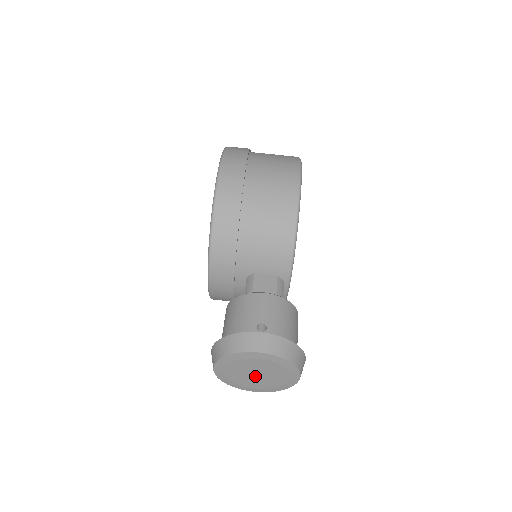
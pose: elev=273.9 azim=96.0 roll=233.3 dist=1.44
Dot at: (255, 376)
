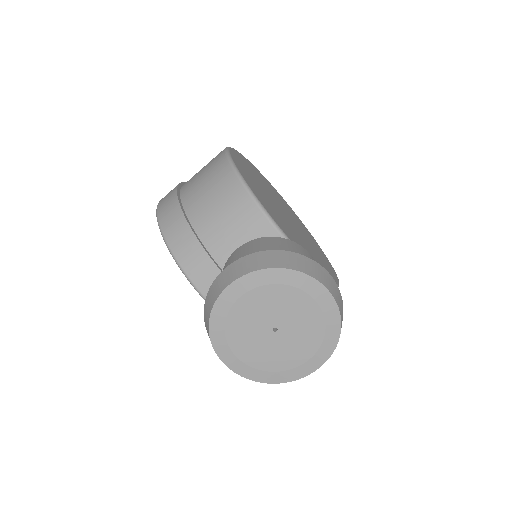
Dot at: (278, 335)
